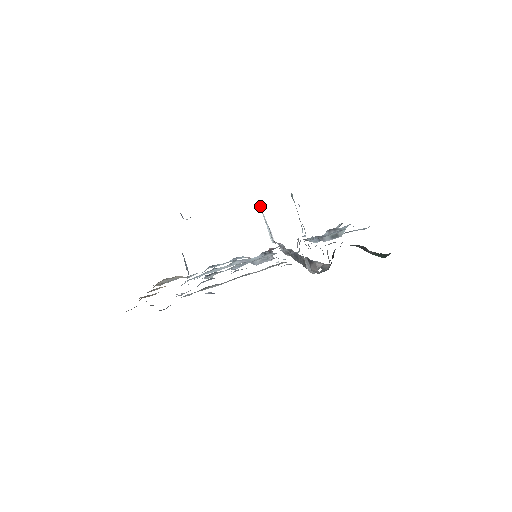
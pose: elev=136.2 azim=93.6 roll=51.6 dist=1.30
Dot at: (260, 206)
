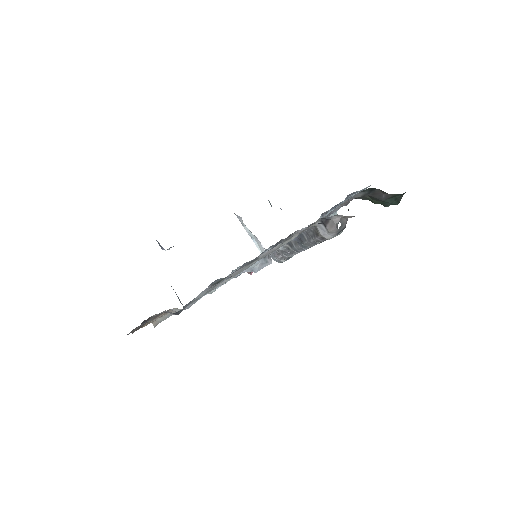
Dot at: (240, 221)
